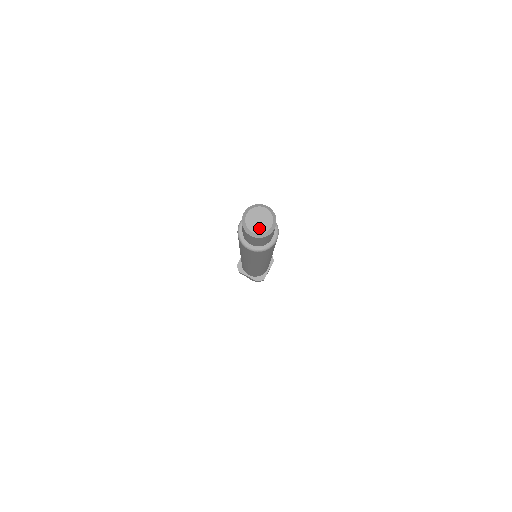
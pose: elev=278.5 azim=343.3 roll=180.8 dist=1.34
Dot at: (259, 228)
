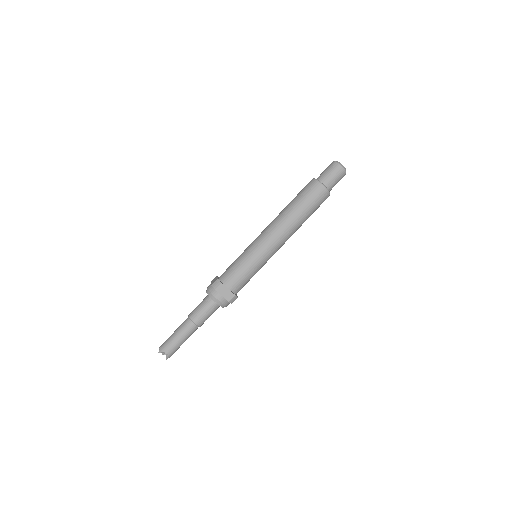
Dot at: (343, 167)
